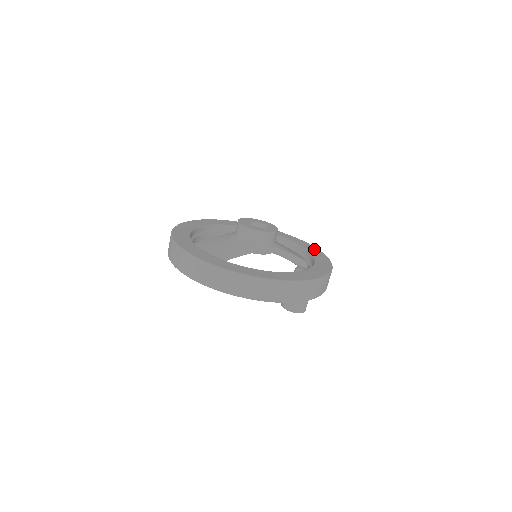
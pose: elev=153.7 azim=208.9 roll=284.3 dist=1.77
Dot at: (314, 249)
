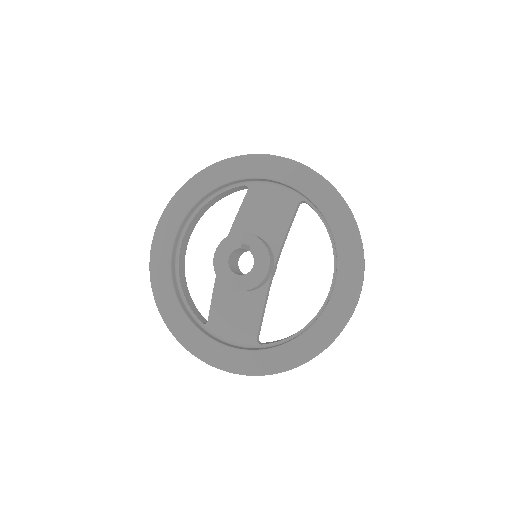
Dot at: (286, 168)
